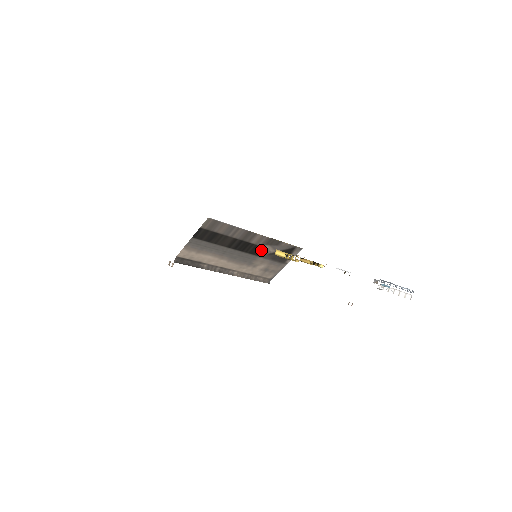
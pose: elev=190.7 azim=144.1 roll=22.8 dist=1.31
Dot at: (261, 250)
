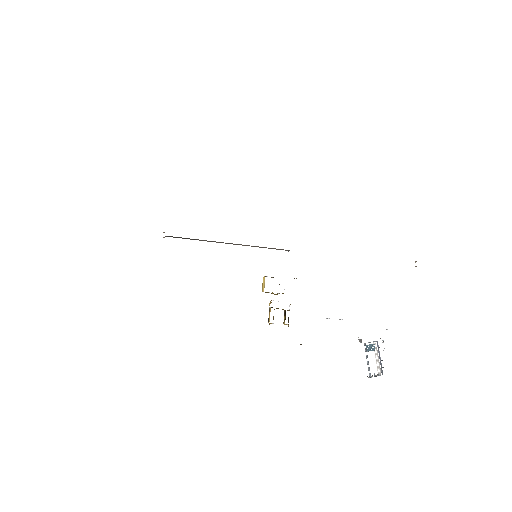
Dot at: occluded
